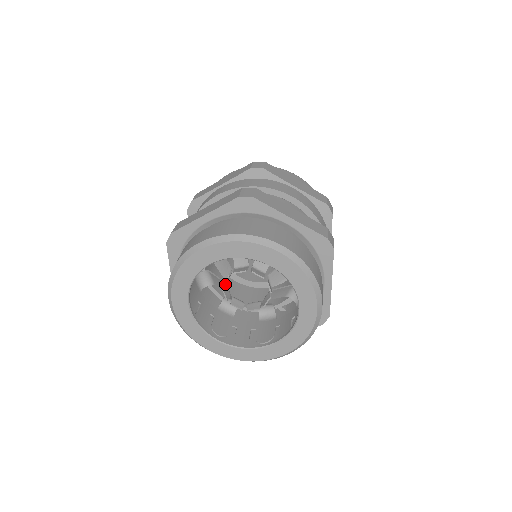
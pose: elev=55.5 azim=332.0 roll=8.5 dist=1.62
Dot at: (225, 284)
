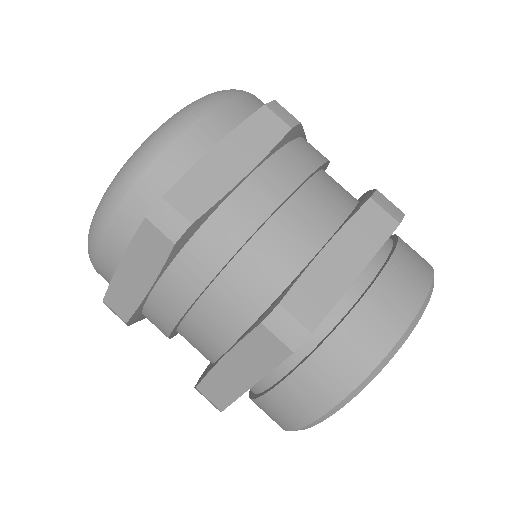
Dot at: occluded
